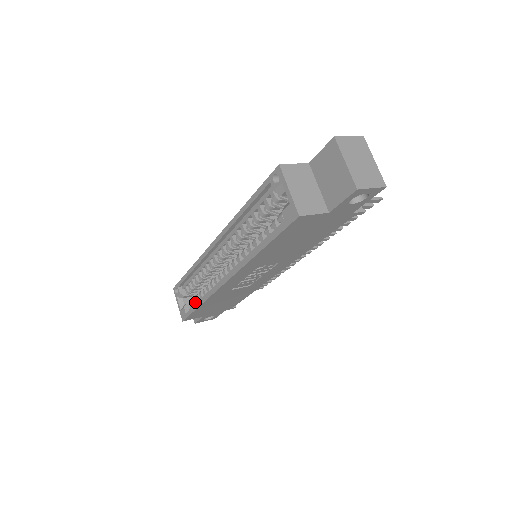
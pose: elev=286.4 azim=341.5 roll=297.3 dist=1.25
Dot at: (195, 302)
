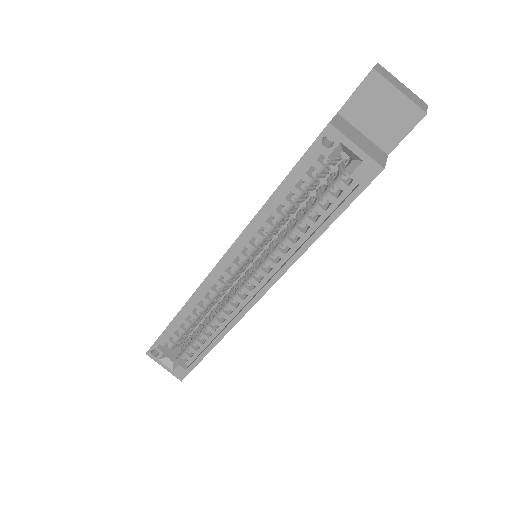
Dot at: (195, 349)
